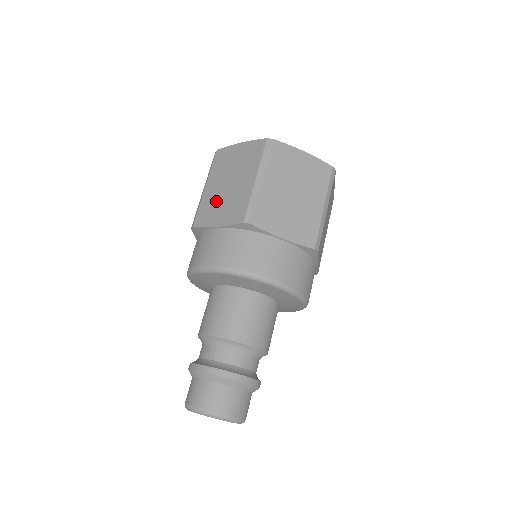
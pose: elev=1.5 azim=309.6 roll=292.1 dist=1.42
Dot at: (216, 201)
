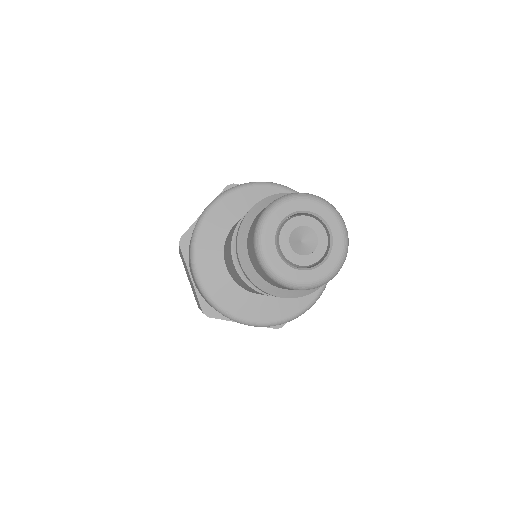
Dot at: occluded
